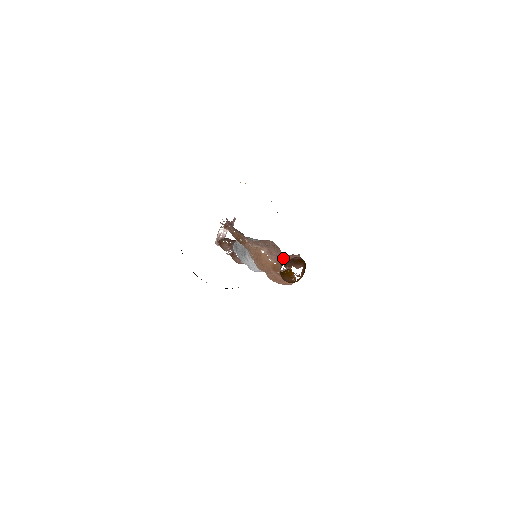
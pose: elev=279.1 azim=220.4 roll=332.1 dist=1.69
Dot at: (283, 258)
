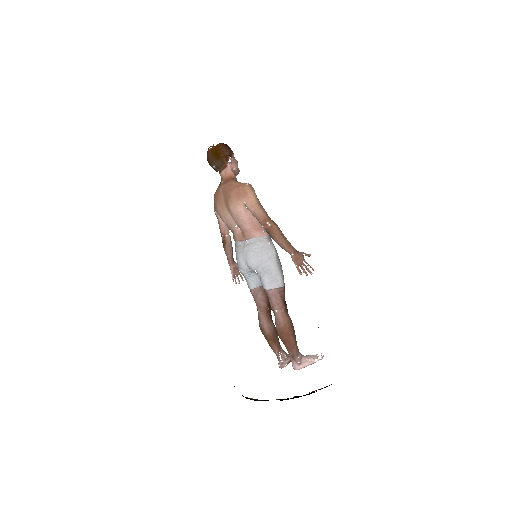
Dot at: occluded
